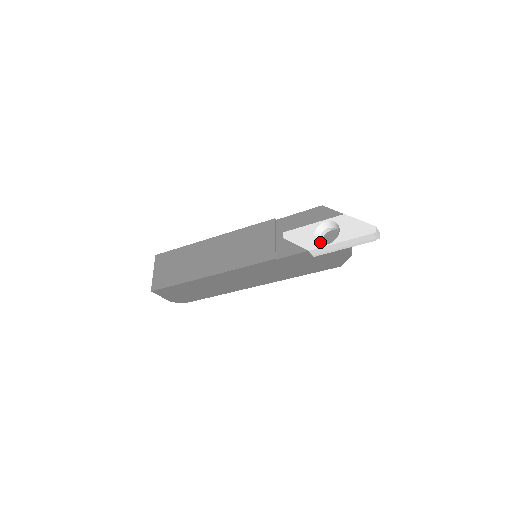
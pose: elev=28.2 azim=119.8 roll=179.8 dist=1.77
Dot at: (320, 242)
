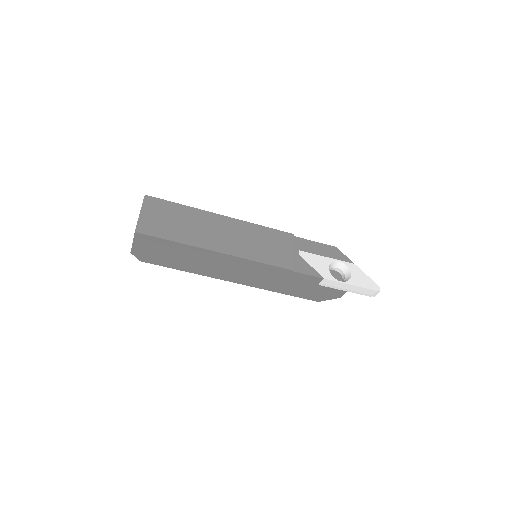
Dot at: occluded
